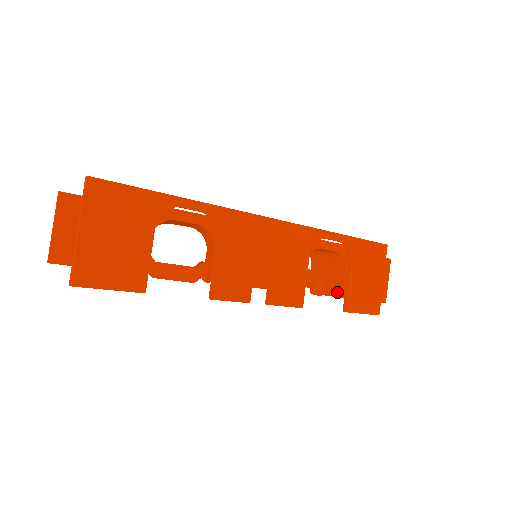
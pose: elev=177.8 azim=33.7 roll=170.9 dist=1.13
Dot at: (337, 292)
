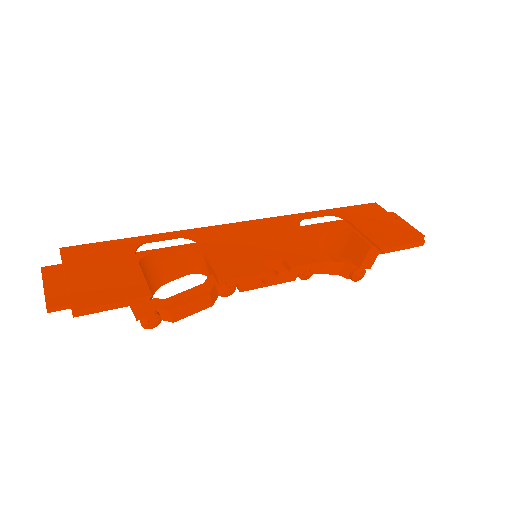
Dot at: (364, 249)
